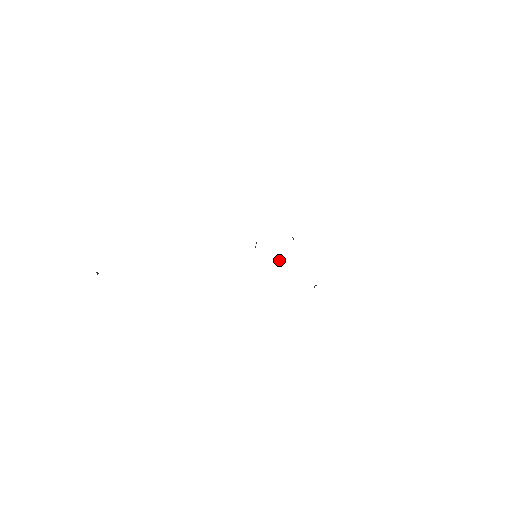
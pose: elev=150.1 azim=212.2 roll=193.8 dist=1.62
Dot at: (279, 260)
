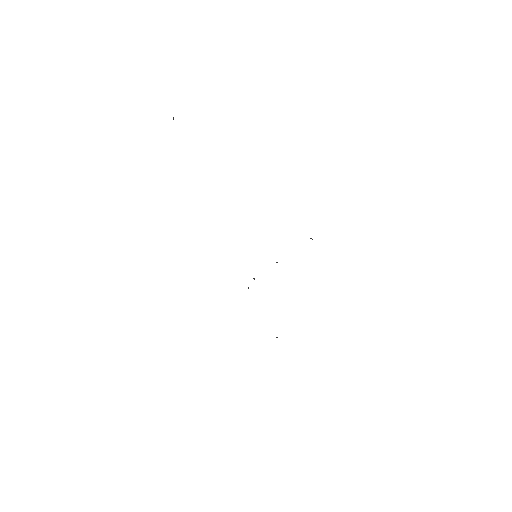
Dot at: occluded
